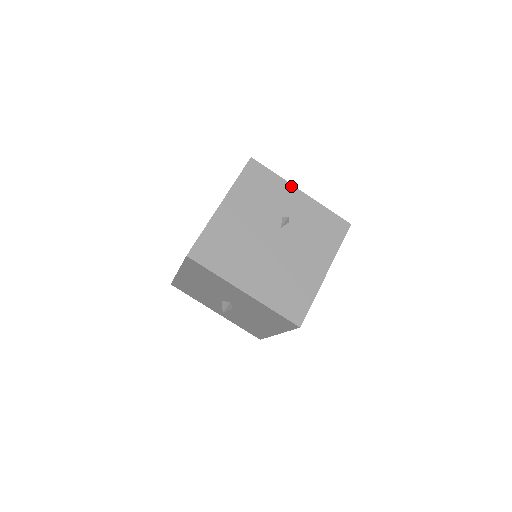
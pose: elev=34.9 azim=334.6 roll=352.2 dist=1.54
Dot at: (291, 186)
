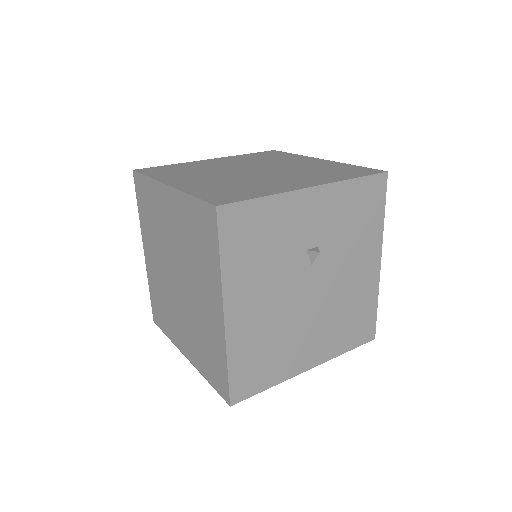
Dot at: (295, 194)
